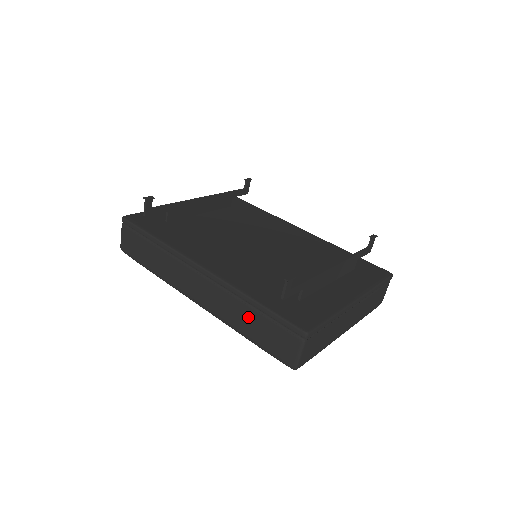
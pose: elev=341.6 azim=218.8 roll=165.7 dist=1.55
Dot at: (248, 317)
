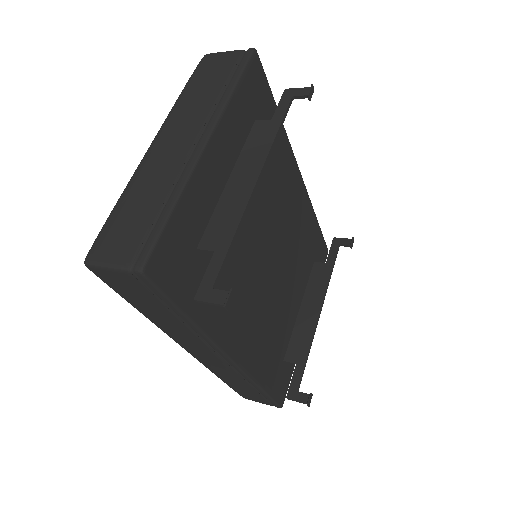
Dot at: (242, 386)
